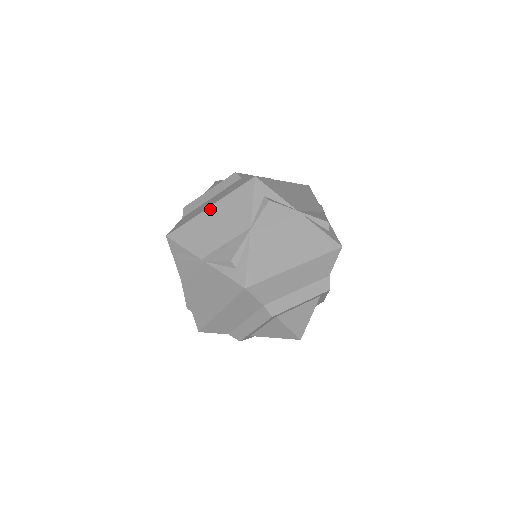
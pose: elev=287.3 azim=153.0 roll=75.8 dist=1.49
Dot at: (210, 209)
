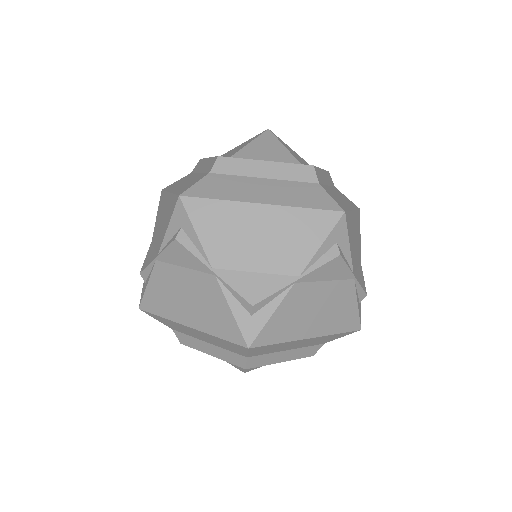
Dot at: (262, 208)
